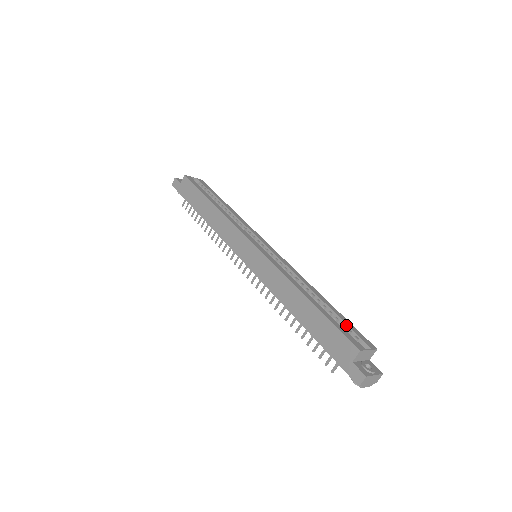
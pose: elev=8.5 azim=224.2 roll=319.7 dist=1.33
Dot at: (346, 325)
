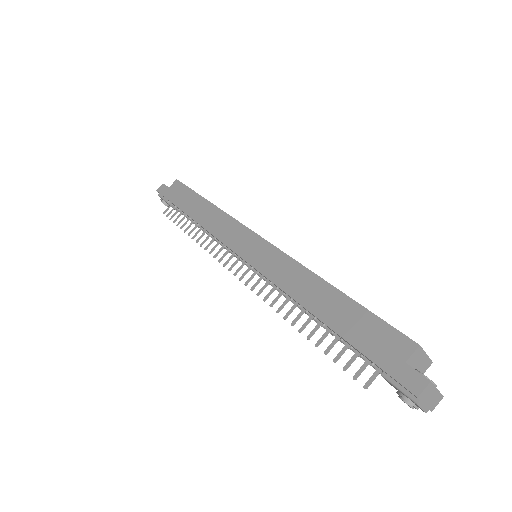
Dot at: occluded
